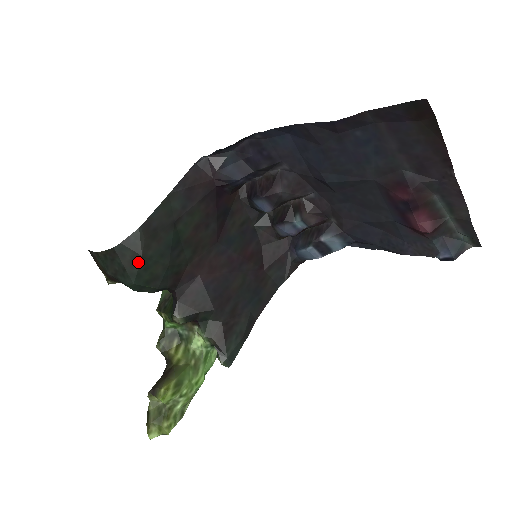
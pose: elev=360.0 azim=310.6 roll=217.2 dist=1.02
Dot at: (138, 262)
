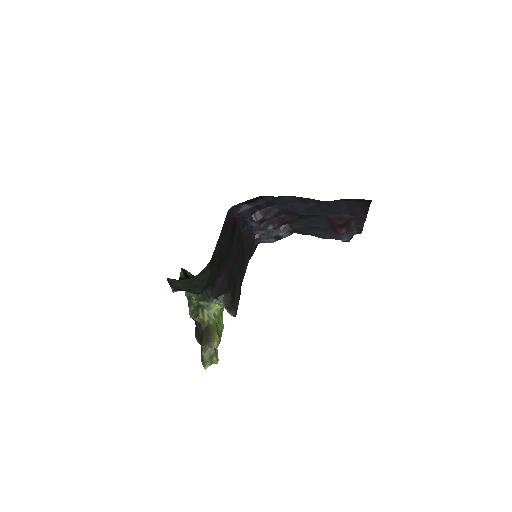
Dot at: (206, 280)
